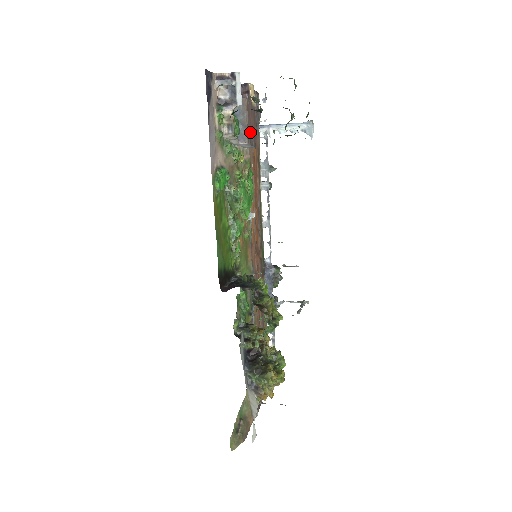
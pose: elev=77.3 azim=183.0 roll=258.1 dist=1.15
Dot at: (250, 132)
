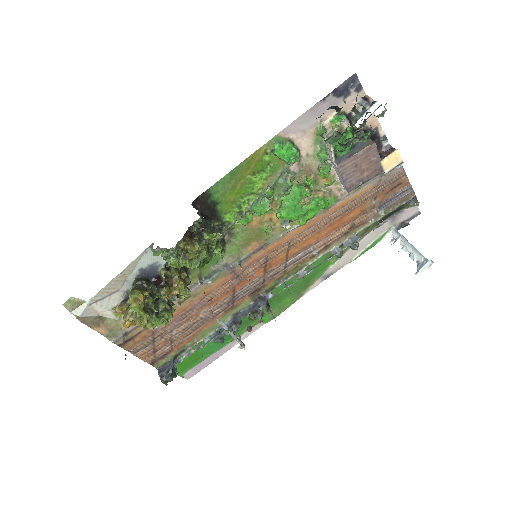
Dot at: (352, 168)
